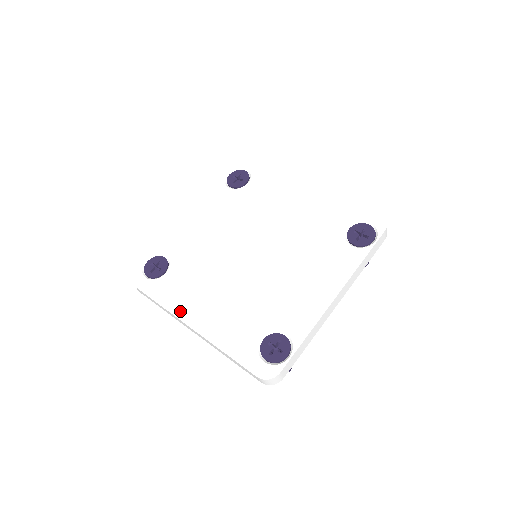
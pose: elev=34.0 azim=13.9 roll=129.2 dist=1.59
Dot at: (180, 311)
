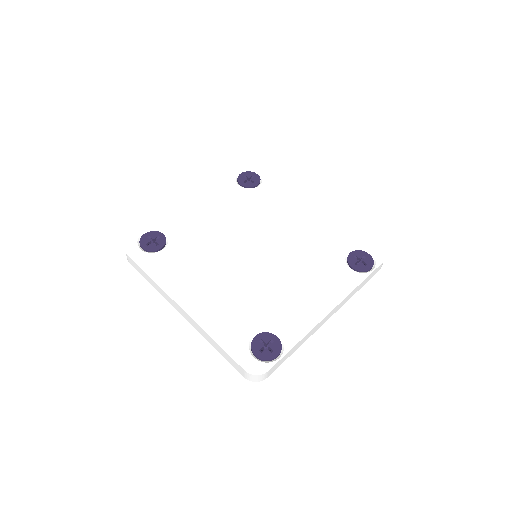
Dot at: (173, 290)
